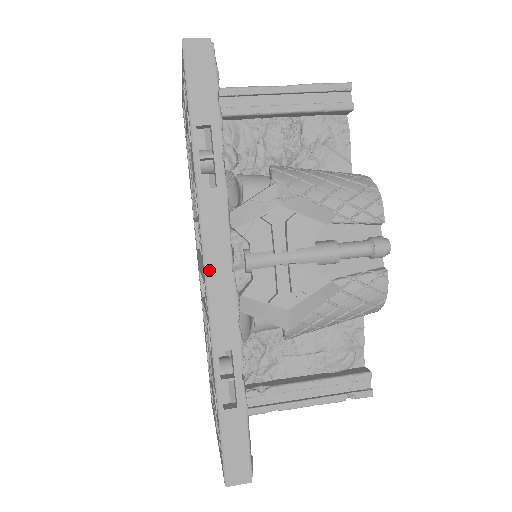
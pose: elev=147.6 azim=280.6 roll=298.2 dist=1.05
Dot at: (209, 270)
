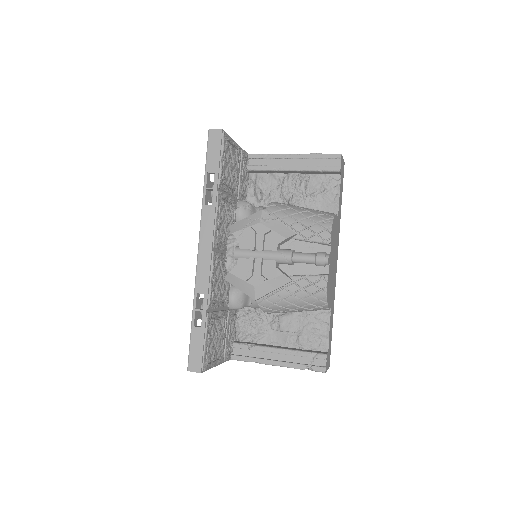
Dot at: (200, 248)
